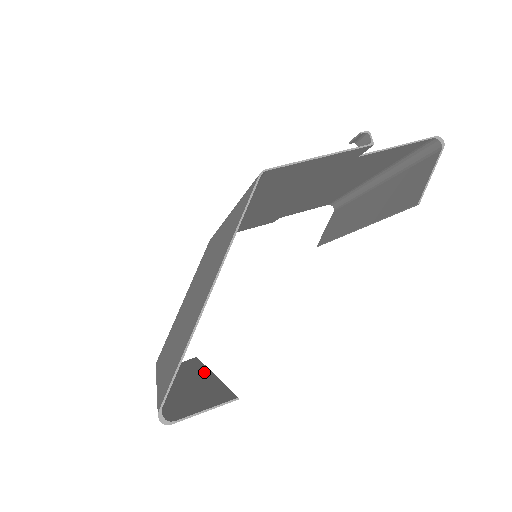
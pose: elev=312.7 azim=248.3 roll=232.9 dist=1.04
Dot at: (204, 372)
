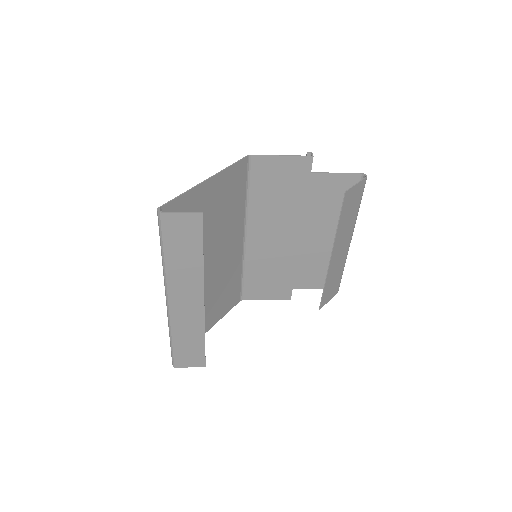
Dot at: (200, 302)
